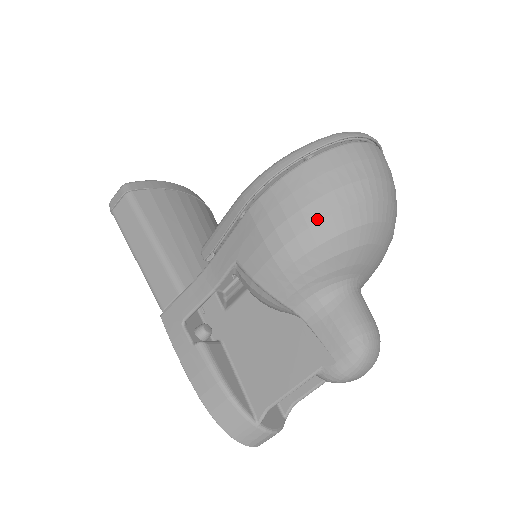
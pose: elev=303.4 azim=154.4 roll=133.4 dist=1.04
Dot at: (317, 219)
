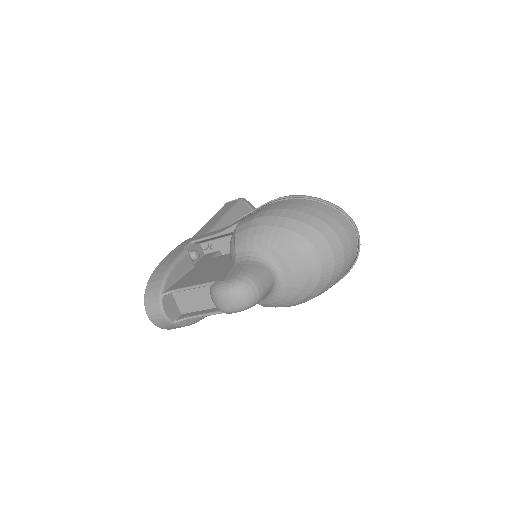
Dot at: (286, 216)
